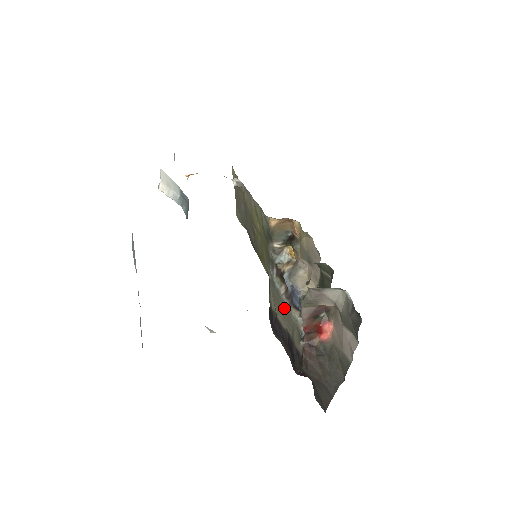
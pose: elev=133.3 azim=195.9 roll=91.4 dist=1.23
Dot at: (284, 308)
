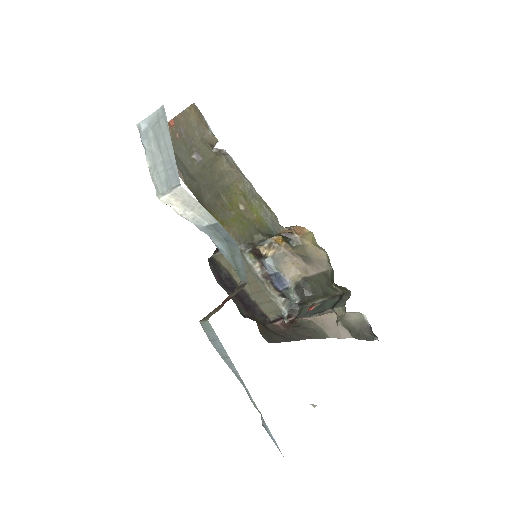
Dot at: (257, 283)
